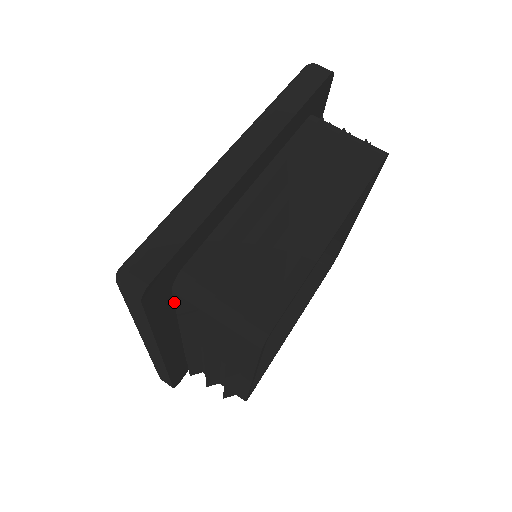
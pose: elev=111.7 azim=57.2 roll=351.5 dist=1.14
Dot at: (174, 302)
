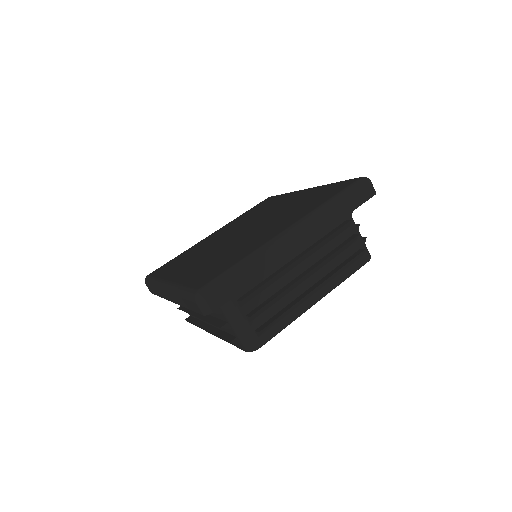
Dot at: occluded
